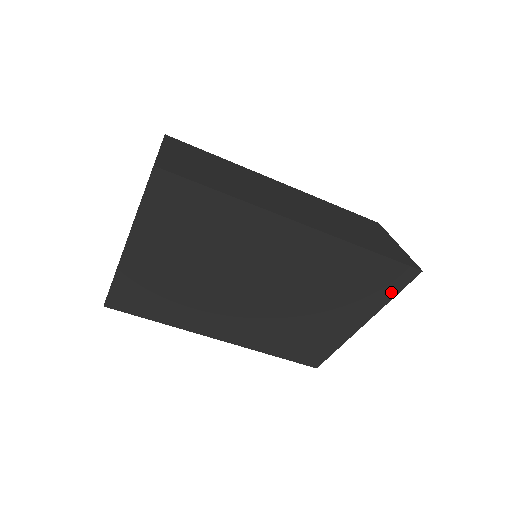
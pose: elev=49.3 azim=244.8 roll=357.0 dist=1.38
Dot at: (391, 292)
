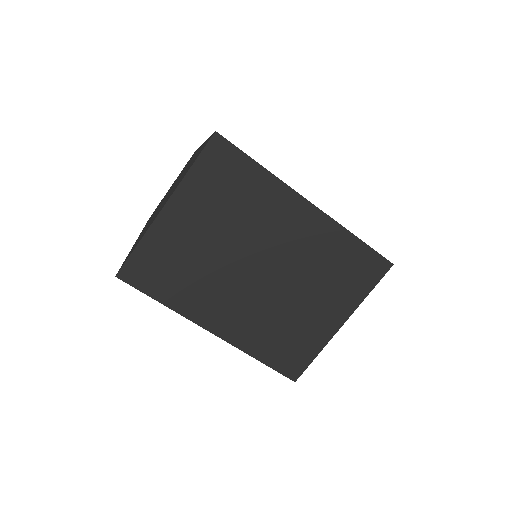
Dot at: (369, 285)
